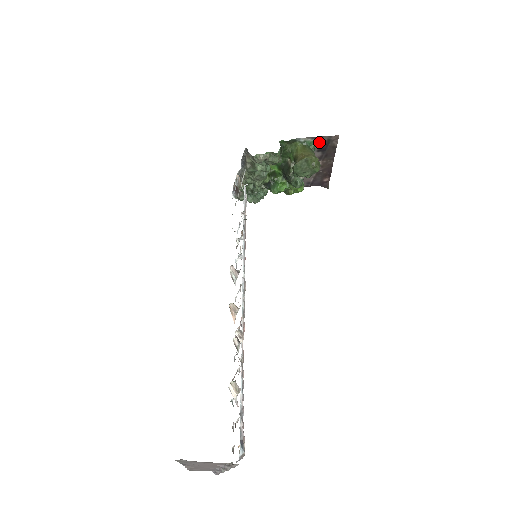
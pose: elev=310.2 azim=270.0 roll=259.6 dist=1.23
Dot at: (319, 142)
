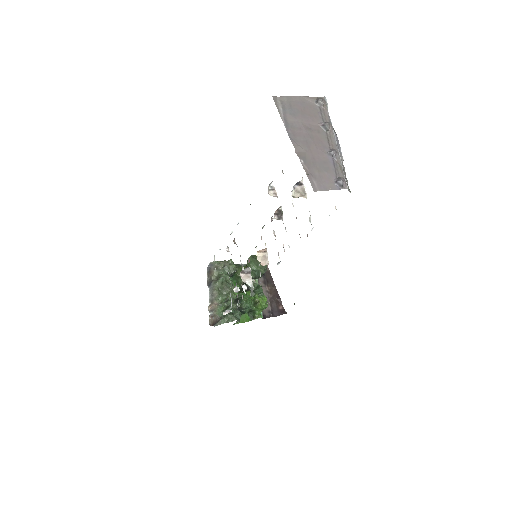
Dot at: occluded
